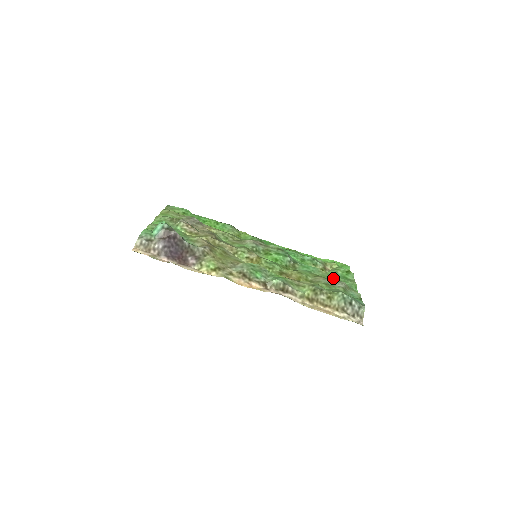
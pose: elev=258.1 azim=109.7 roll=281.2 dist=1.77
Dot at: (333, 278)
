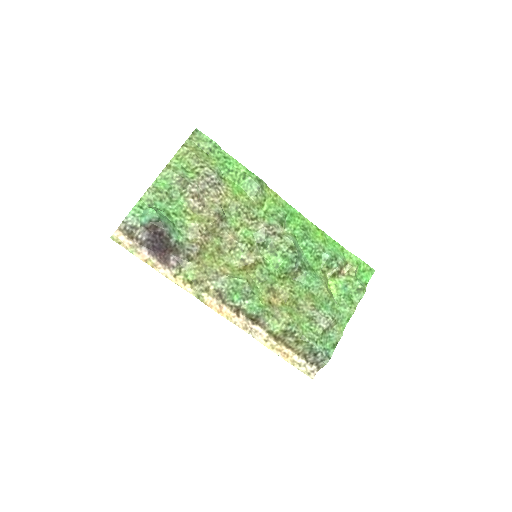
Dot at: (330, 301)
